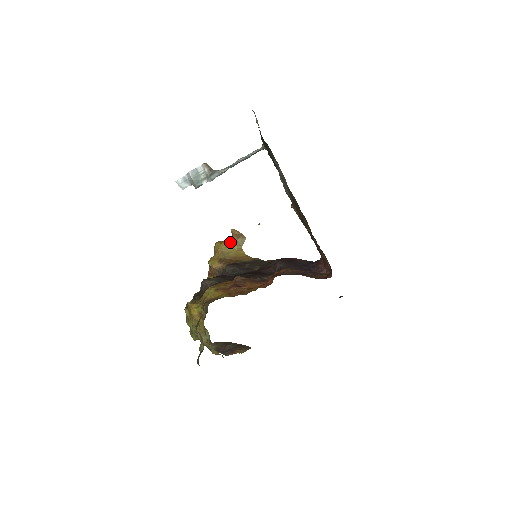
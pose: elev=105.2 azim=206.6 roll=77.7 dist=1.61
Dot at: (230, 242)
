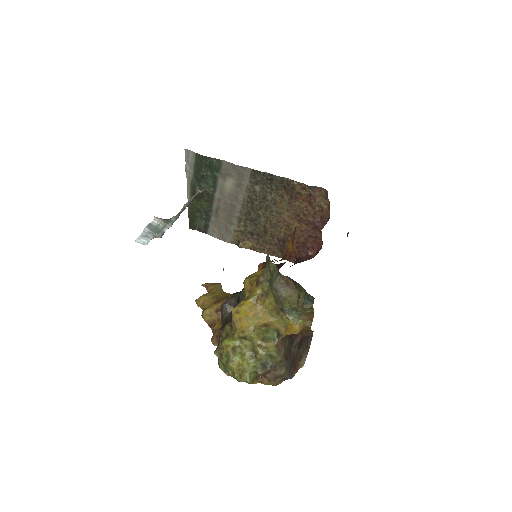
Dot at: (210, 291)
